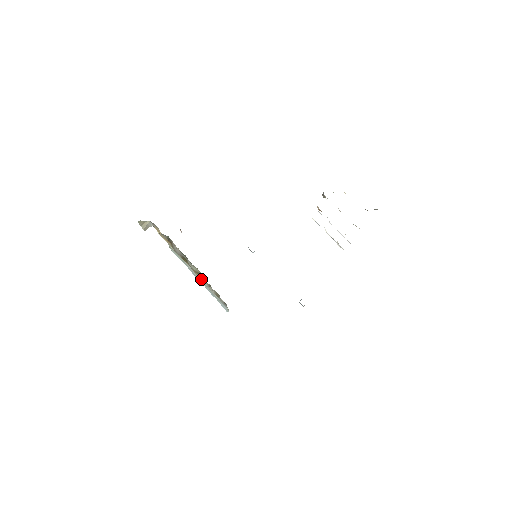
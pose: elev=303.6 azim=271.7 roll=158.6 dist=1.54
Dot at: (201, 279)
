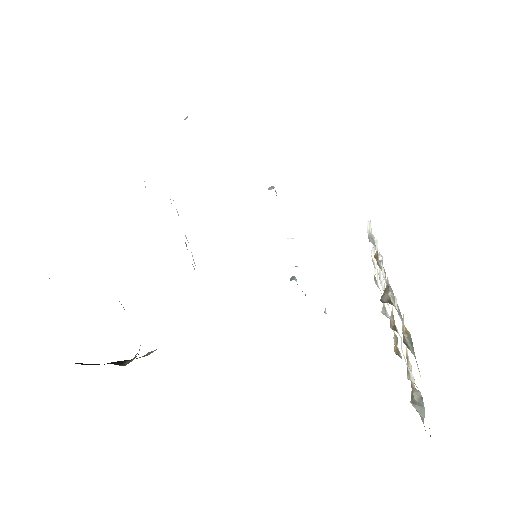
Dot at: occluded
